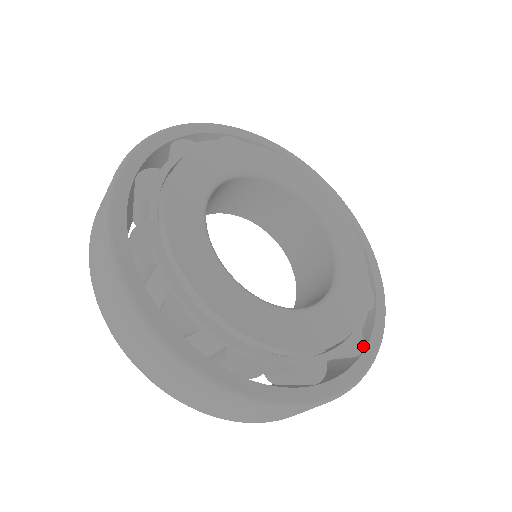
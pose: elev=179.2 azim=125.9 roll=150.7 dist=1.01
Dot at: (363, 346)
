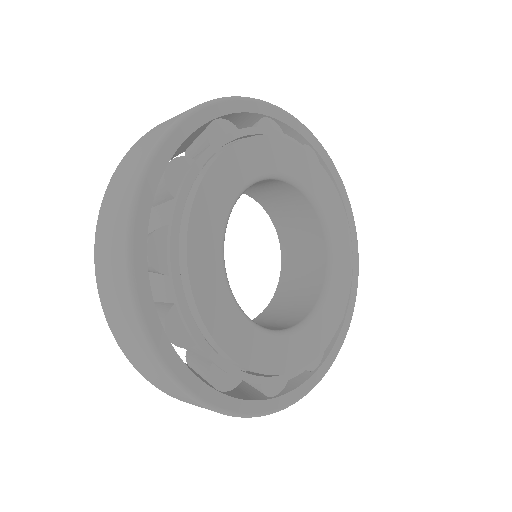
Dot at: occluded
